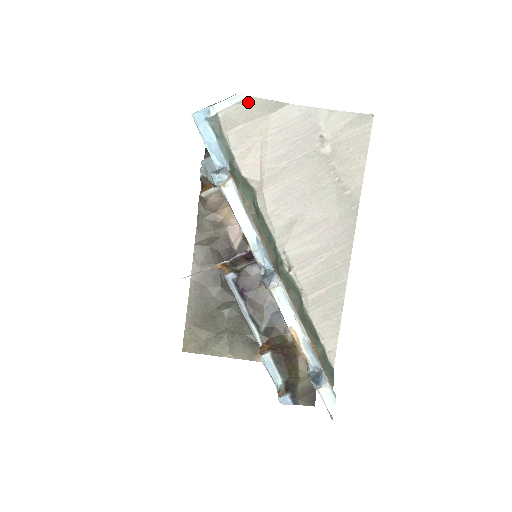
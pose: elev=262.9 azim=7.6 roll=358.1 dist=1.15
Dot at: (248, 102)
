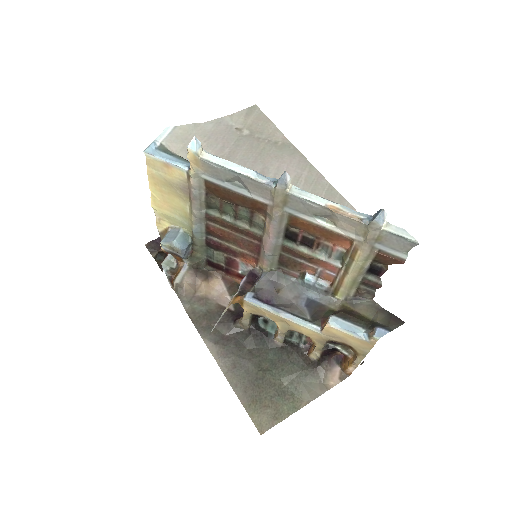
Dot at: (176, 130)
